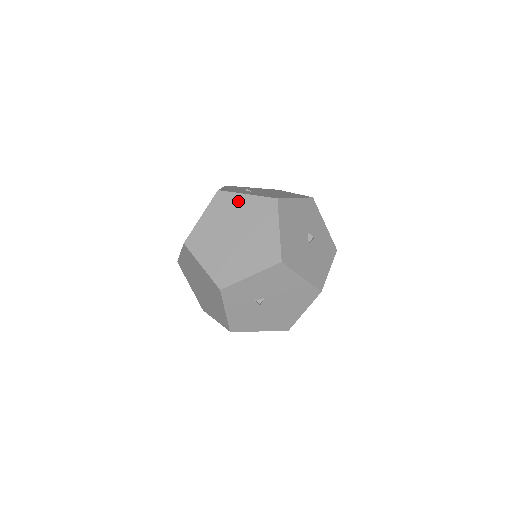
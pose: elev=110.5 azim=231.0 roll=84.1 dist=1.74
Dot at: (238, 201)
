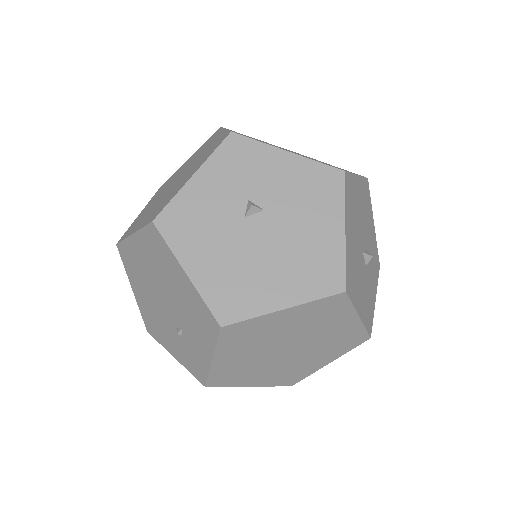
Dot at: occluded
